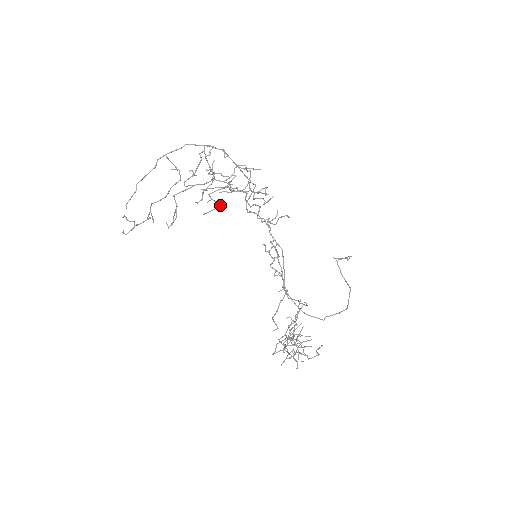
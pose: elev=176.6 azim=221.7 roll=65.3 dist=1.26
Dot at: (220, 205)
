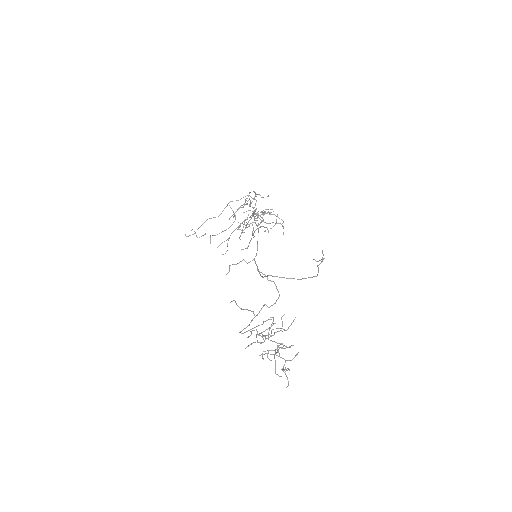
Dot at: (244, 223)
